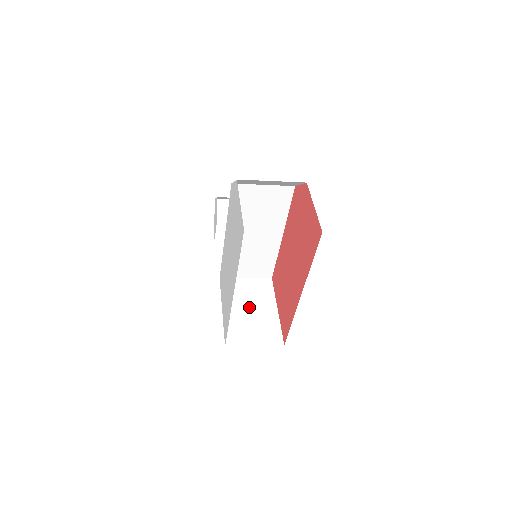
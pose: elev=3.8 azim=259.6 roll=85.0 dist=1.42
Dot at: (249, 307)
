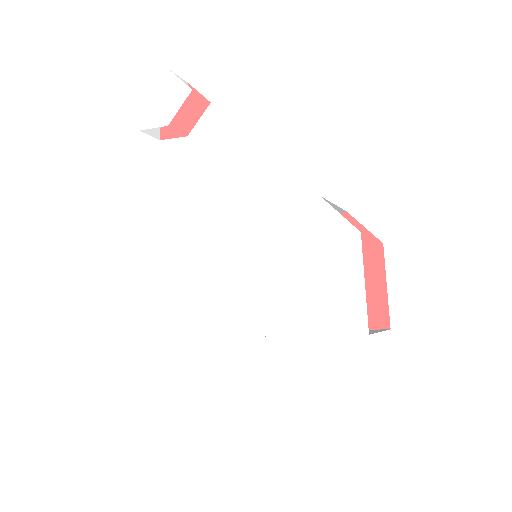
Dot at: occluded
